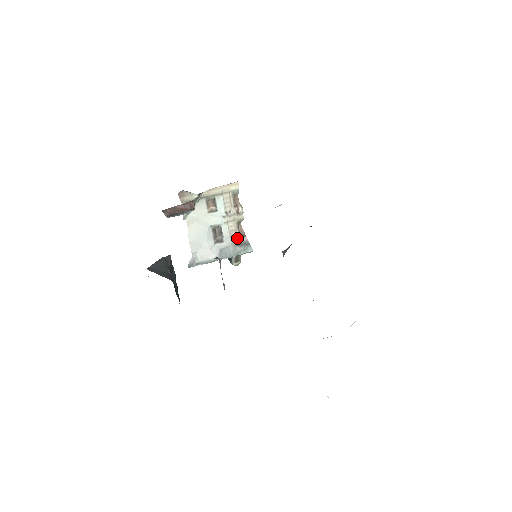
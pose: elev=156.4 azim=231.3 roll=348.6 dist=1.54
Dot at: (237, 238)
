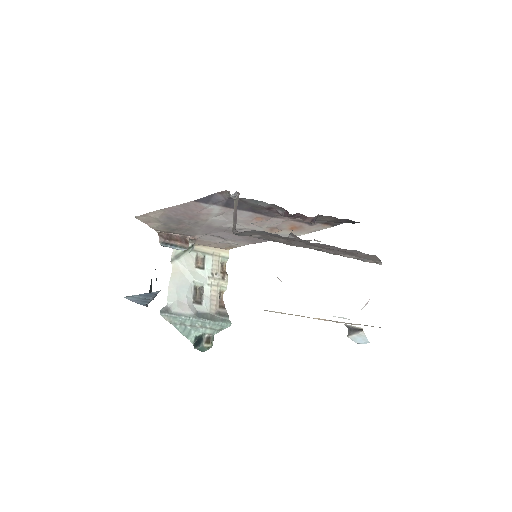
Dot at: (217, 306)
